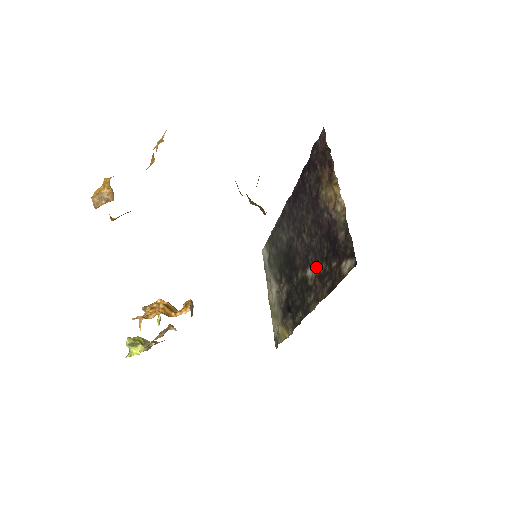
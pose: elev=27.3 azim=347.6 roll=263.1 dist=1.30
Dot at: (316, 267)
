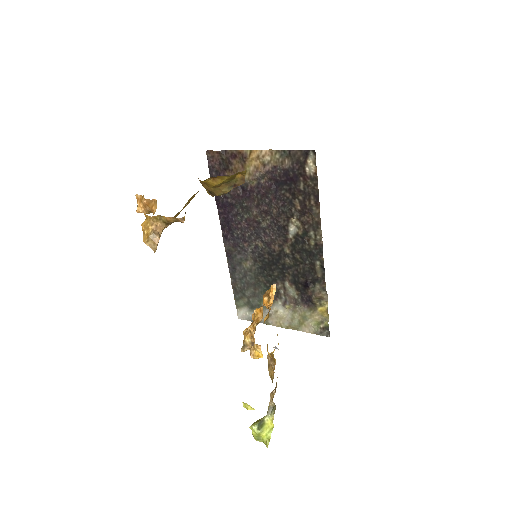
Dot at: (293, 215)
